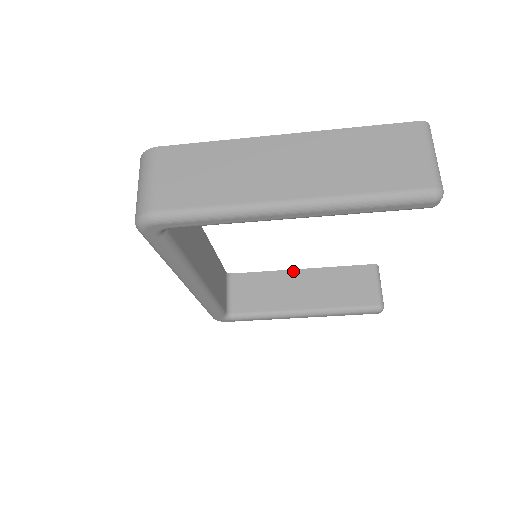
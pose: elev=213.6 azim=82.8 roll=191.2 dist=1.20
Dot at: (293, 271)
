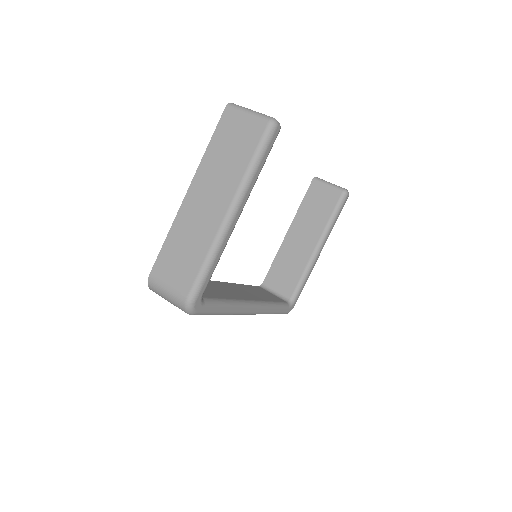
Dot at: (285, 239)
